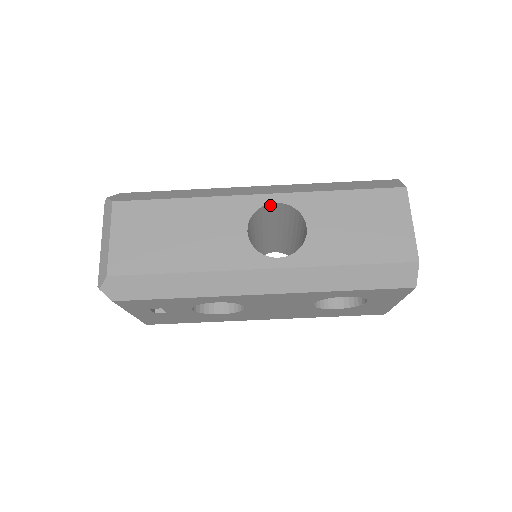
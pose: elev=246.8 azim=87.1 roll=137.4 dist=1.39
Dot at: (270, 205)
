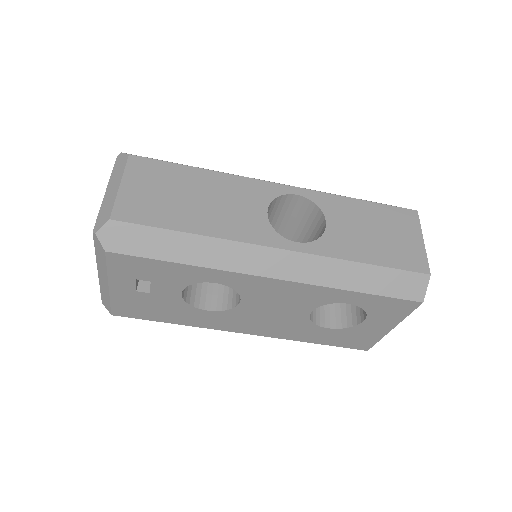
Dot at: (290, 197)
